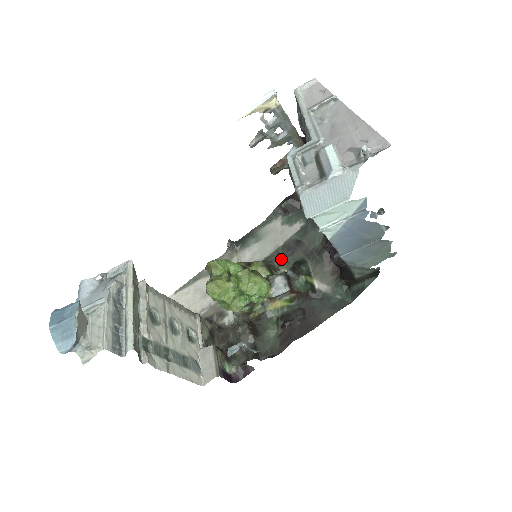
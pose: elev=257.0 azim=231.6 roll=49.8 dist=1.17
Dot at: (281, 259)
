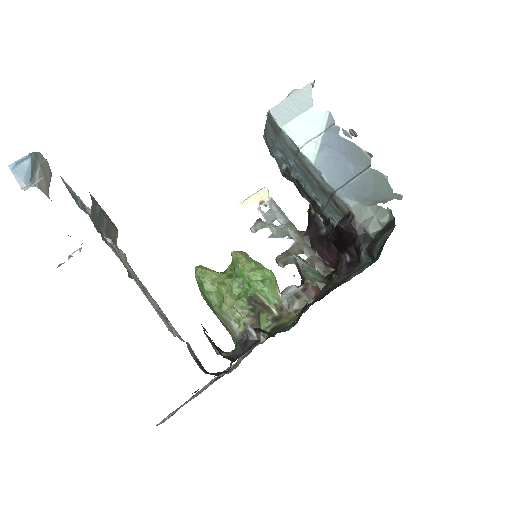
Dot at: occluded
